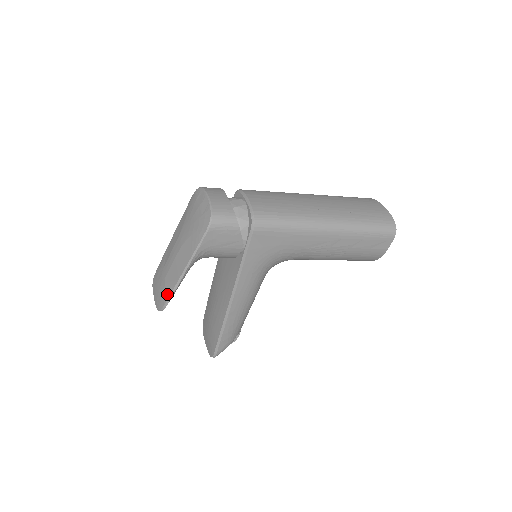
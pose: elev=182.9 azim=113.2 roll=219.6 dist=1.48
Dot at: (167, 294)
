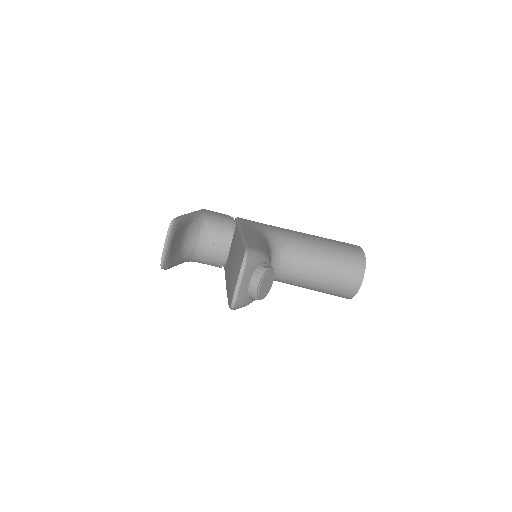
Dot at: occluded
